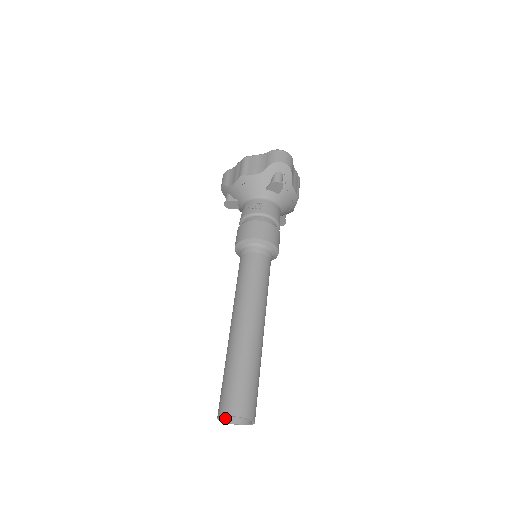
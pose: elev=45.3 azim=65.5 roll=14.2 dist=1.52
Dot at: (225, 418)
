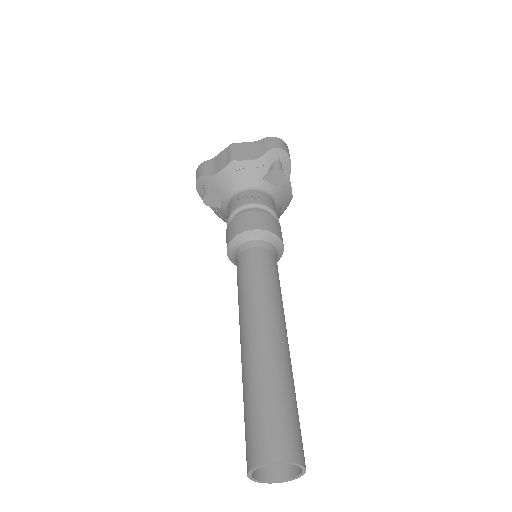
Dot at: (254, 473)
